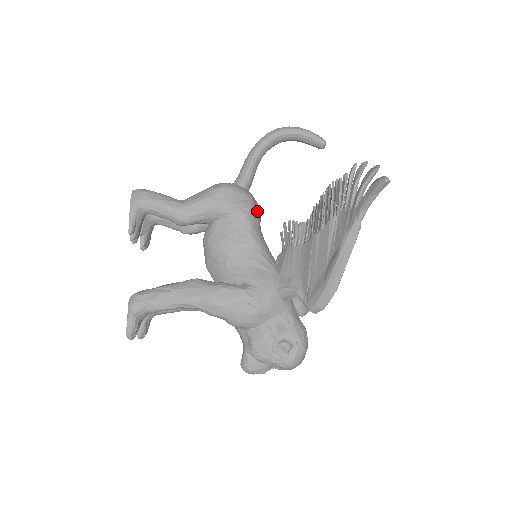
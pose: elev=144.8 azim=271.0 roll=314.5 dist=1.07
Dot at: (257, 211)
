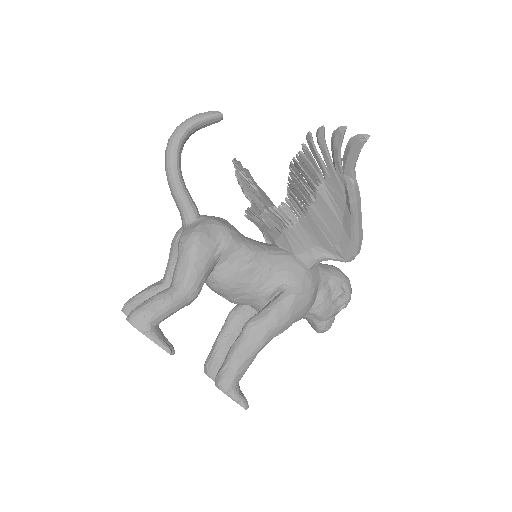
Dot at: (231, 227)
